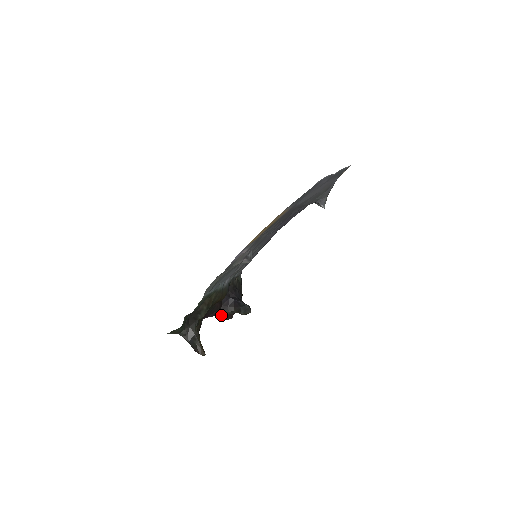
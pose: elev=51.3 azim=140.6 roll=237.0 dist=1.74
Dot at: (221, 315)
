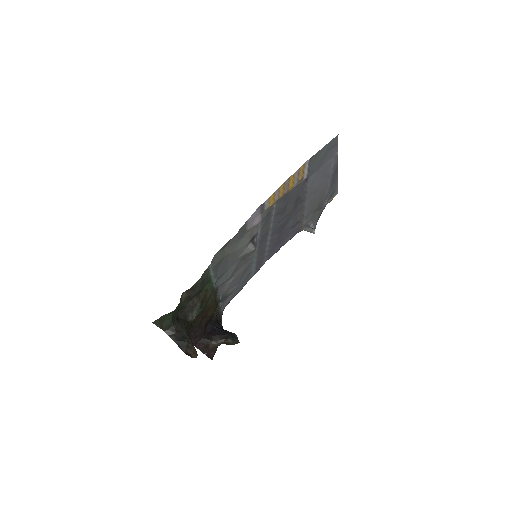
Dot at: (203, 345)
